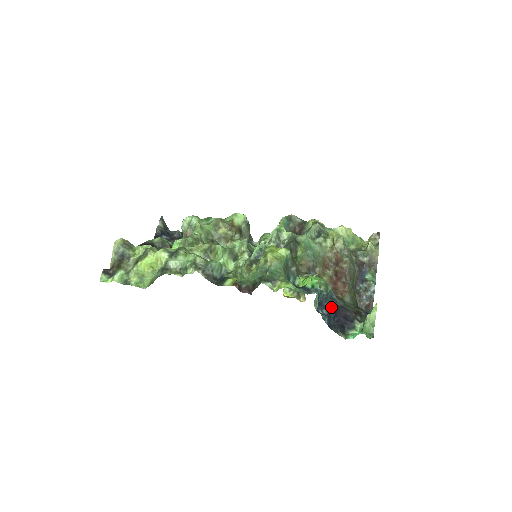
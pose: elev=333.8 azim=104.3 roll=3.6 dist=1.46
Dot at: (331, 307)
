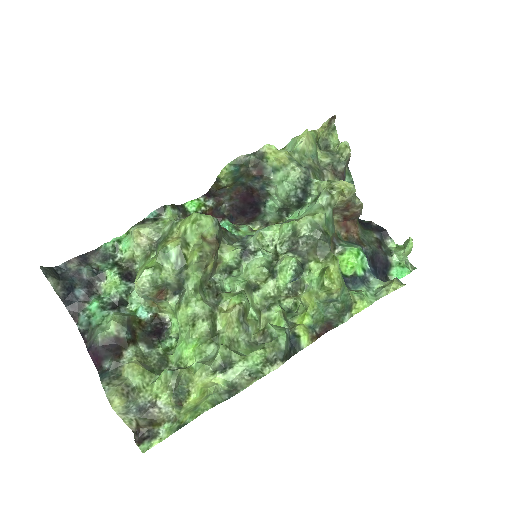
Dot at: (370, 265)
